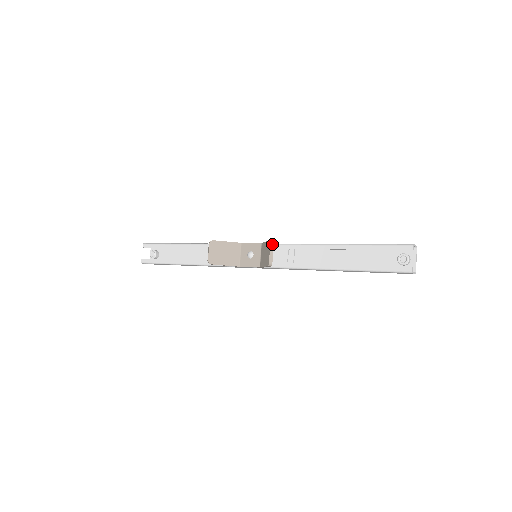
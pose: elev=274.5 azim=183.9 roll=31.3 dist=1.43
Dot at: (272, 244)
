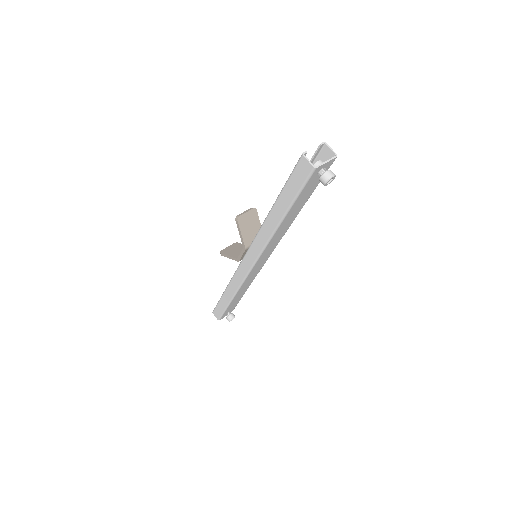
Dot at: (252, 208)
